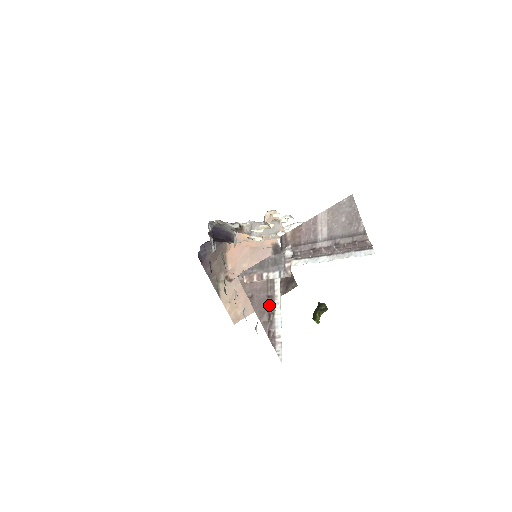
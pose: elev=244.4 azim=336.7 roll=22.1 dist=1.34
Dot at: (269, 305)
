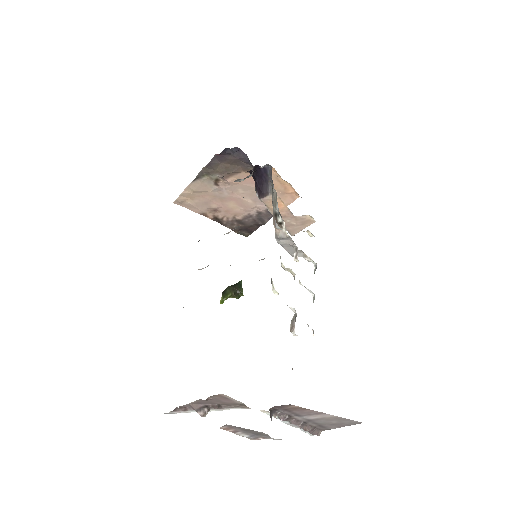
Dot at: (211, 406)
